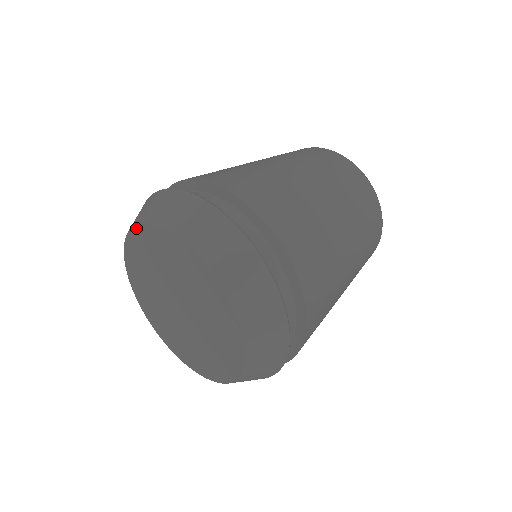
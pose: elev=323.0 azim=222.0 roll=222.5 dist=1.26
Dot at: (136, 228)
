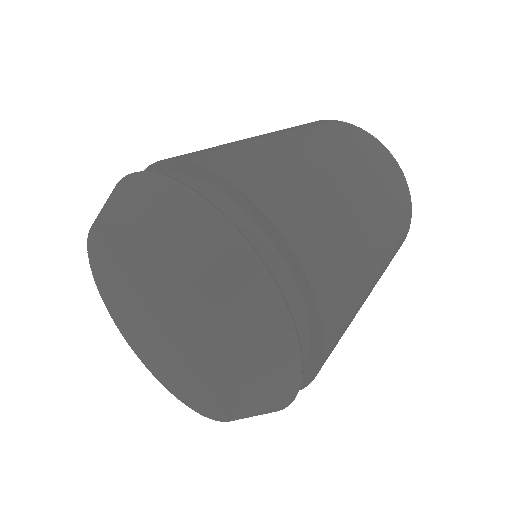
Dot at: (92, 271)
